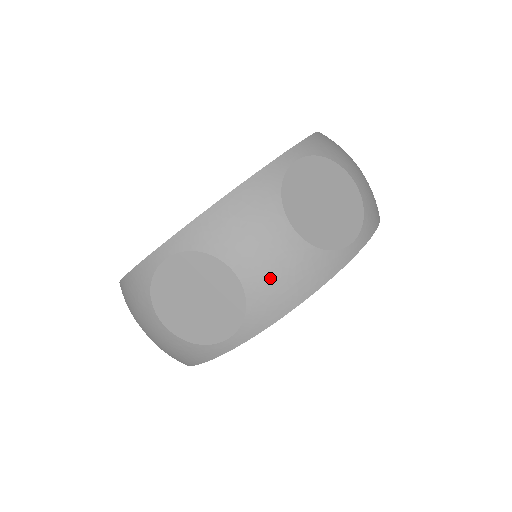
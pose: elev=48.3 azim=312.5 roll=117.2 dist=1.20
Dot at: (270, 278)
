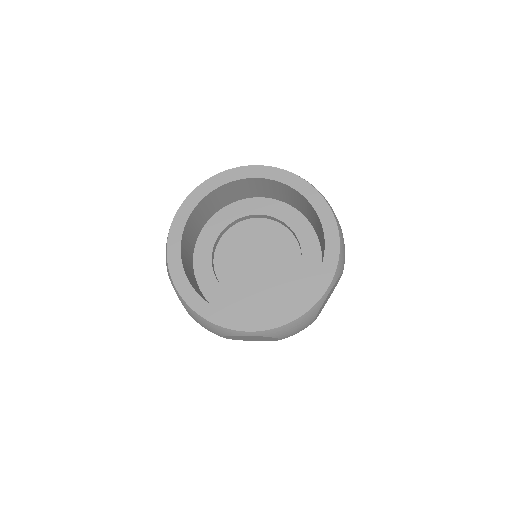
Dot at: occluded
